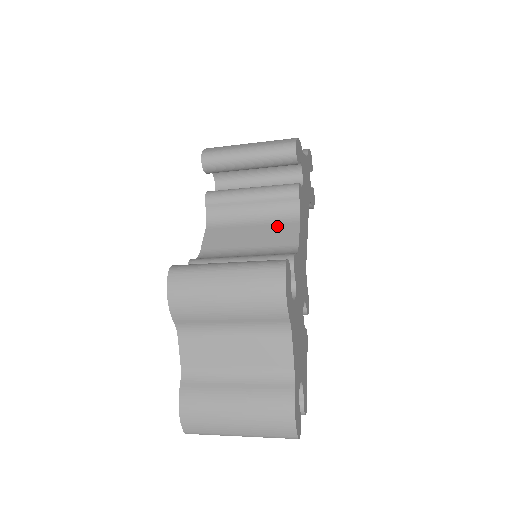
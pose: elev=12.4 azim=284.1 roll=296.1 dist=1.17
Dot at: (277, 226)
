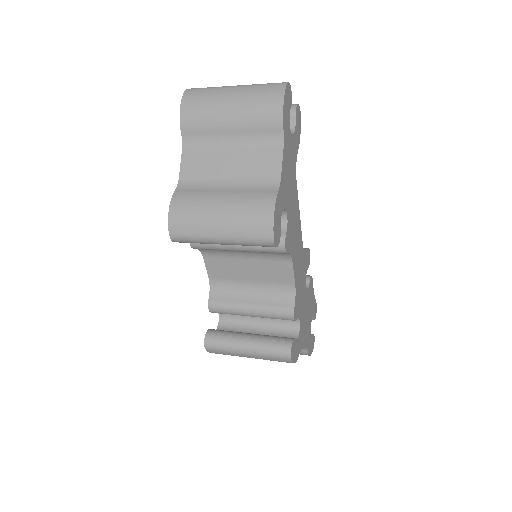
Dot at: (271, 264)
